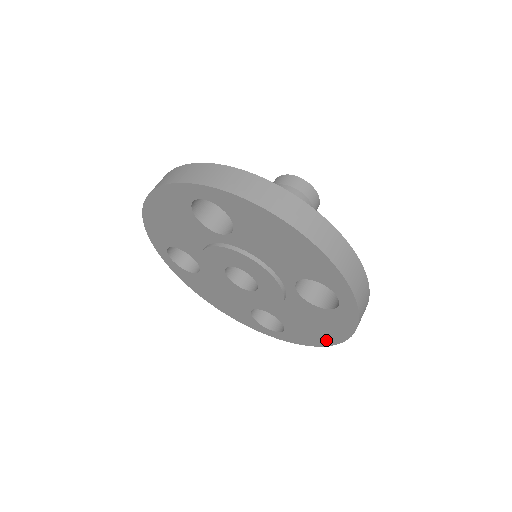
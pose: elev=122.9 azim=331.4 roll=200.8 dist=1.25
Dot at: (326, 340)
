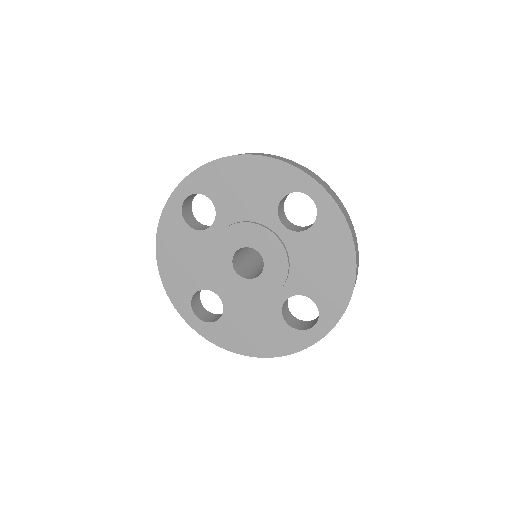
Dot at: (347, 273)
